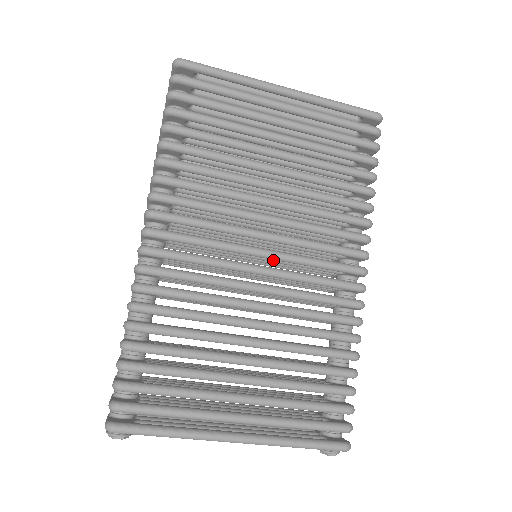
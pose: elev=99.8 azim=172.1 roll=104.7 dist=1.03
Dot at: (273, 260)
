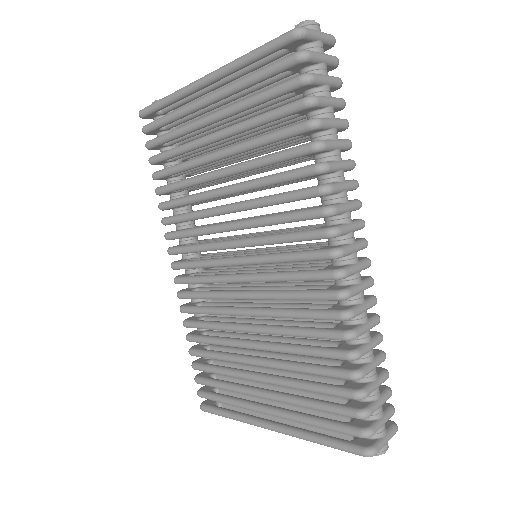
Dot at: occluded
